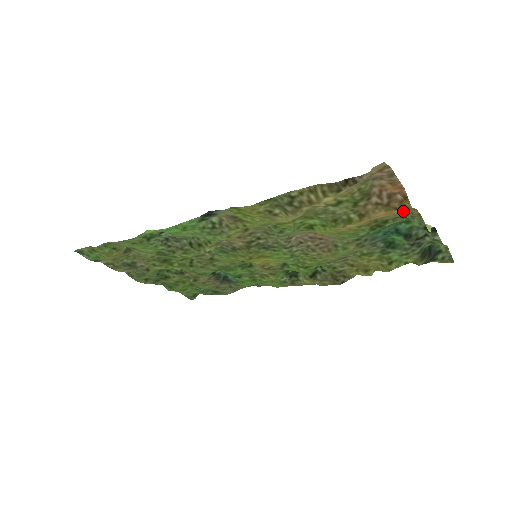
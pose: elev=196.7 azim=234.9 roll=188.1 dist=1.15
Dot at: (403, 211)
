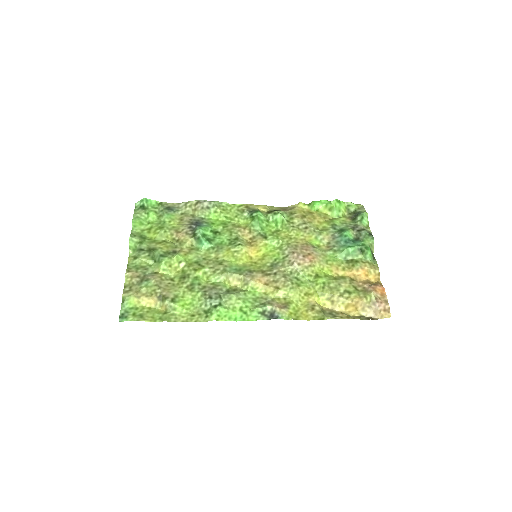
Dot at: (374, 278)
